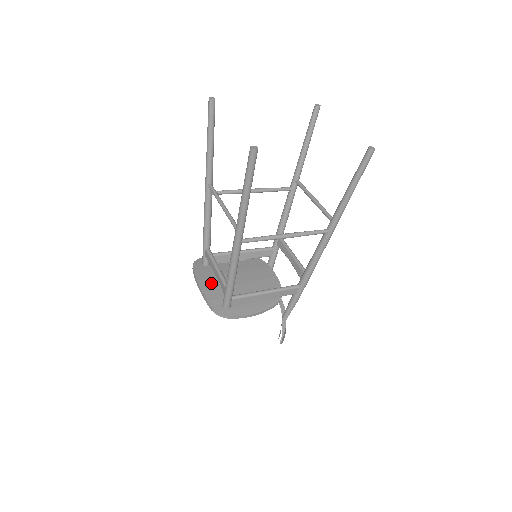
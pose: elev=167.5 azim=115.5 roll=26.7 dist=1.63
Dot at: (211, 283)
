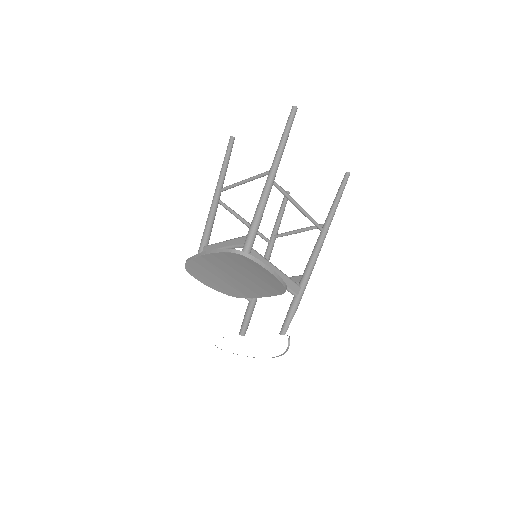
Dot at: occluded
